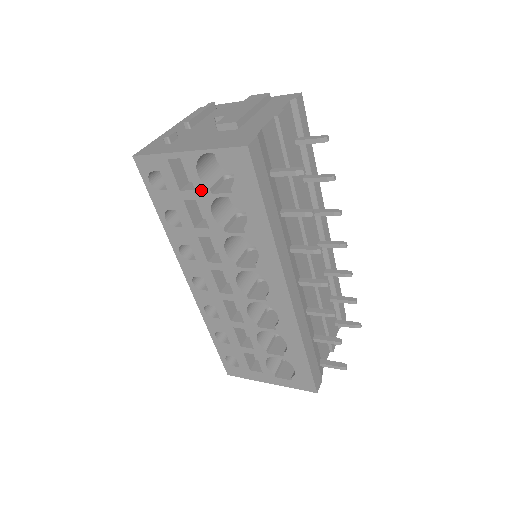
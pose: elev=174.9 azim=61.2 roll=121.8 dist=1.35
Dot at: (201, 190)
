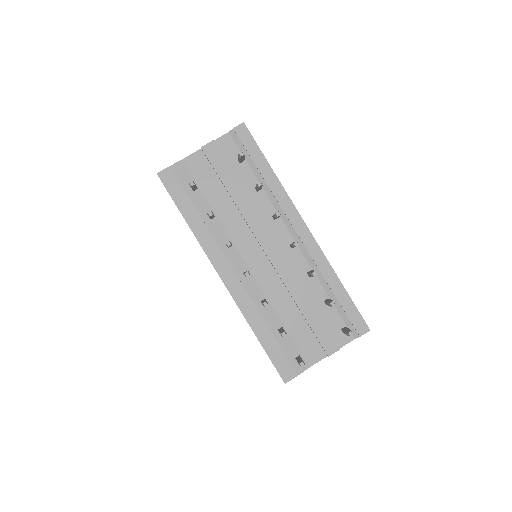
Dot at: occluded
